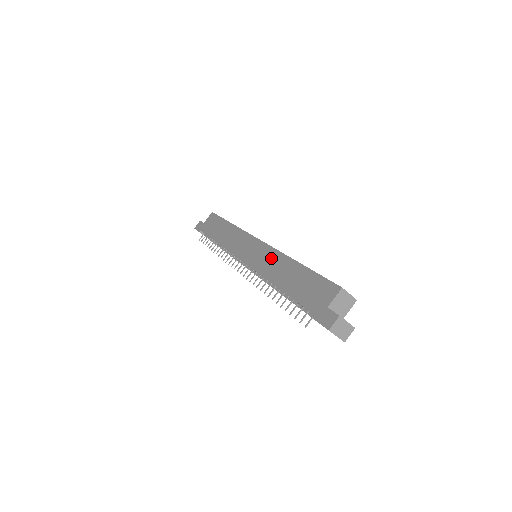
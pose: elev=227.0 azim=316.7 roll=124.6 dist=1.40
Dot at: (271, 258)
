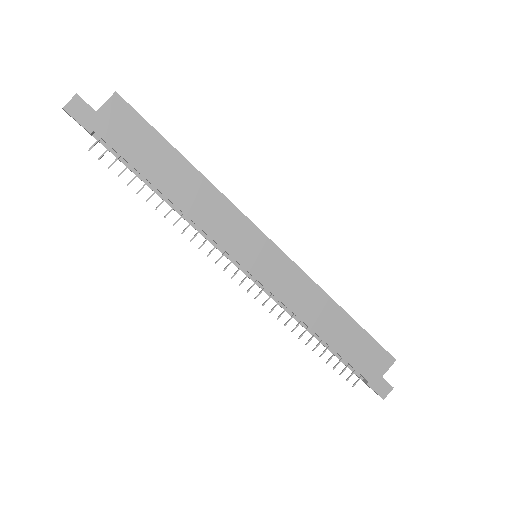
Dot at: (303, 288)
